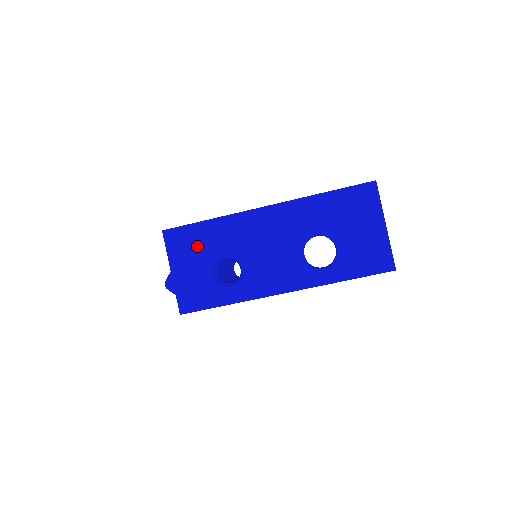
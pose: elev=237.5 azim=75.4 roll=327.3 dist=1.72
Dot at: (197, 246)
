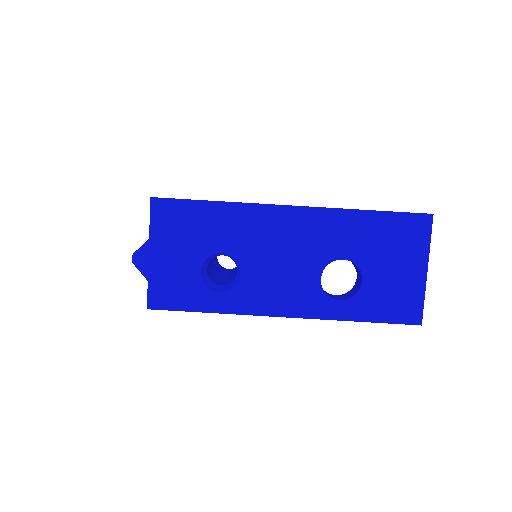
Dot at: (191, 230)
